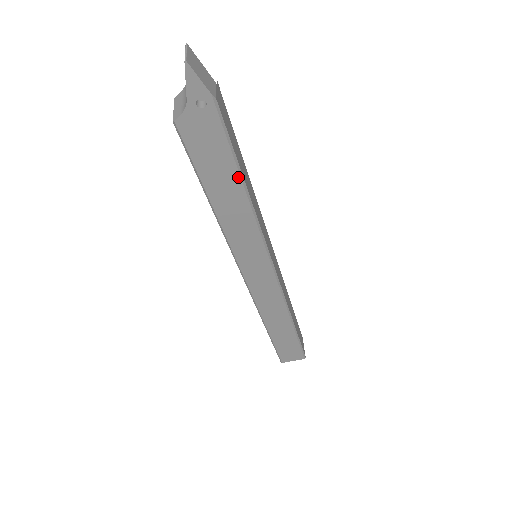
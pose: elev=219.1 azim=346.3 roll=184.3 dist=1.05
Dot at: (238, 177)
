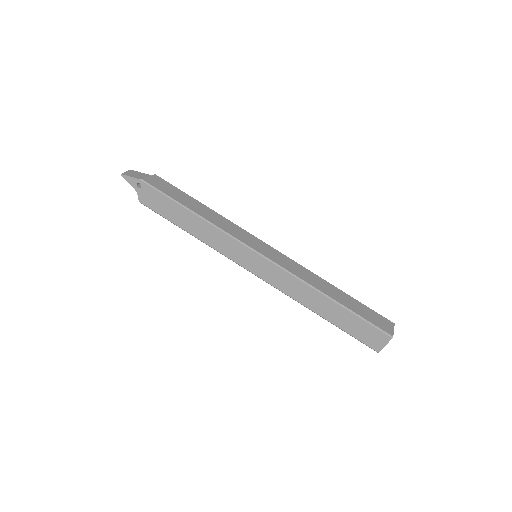
Dot at: (182, 208)
